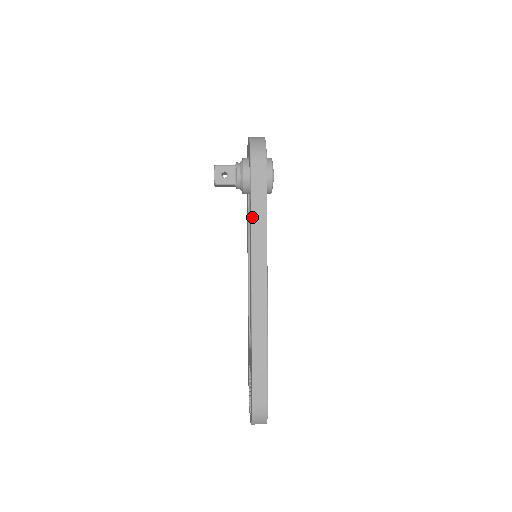
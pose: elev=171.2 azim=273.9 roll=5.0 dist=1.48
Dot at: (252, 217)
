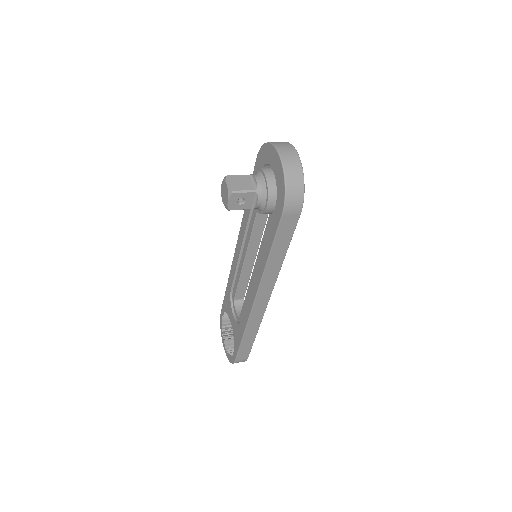
Dot at: (270, 257)
